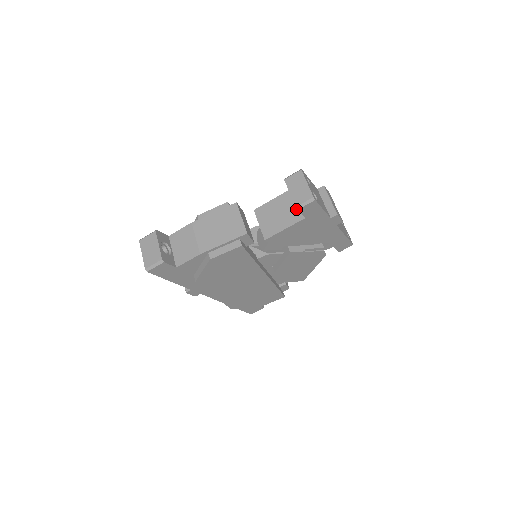
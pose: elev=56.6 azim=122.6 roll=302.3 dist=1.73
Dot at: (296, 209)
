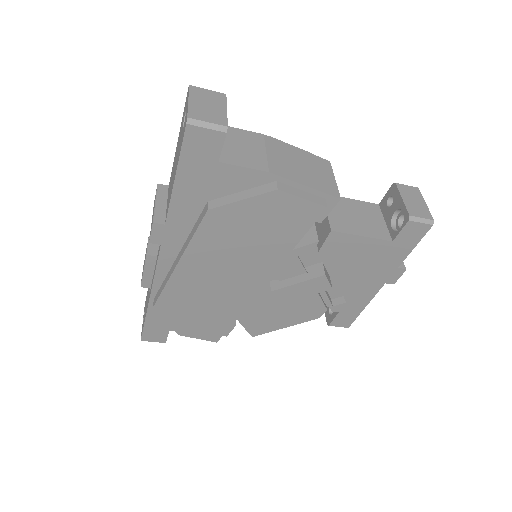
Dot at: (382, 226)
